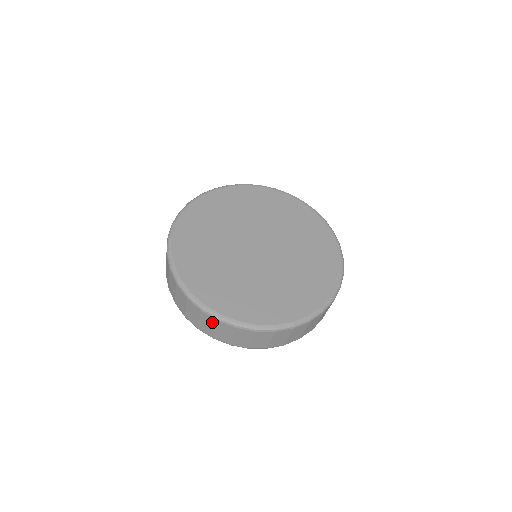
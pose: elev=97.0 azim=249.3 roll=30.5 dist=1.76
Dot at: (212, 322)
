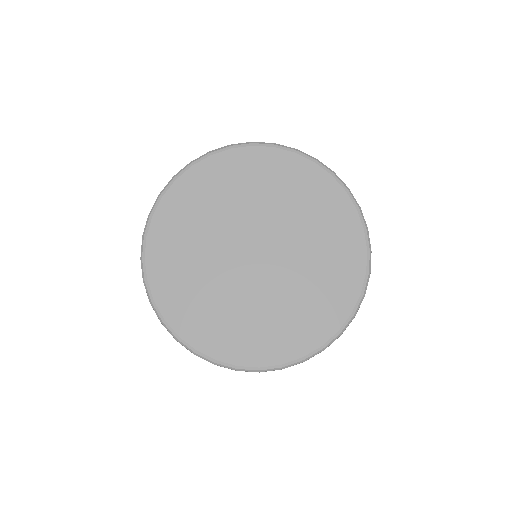
Dot at: occluded
